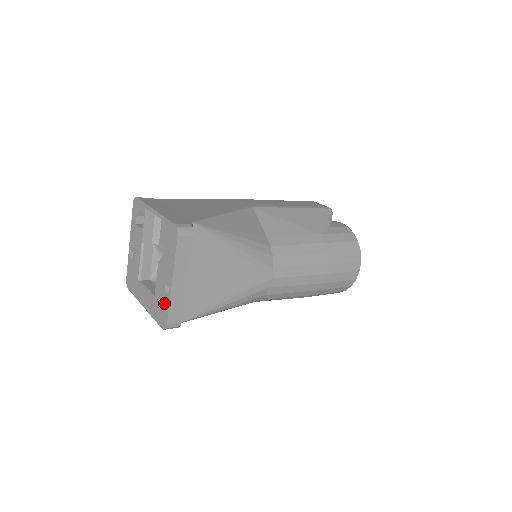
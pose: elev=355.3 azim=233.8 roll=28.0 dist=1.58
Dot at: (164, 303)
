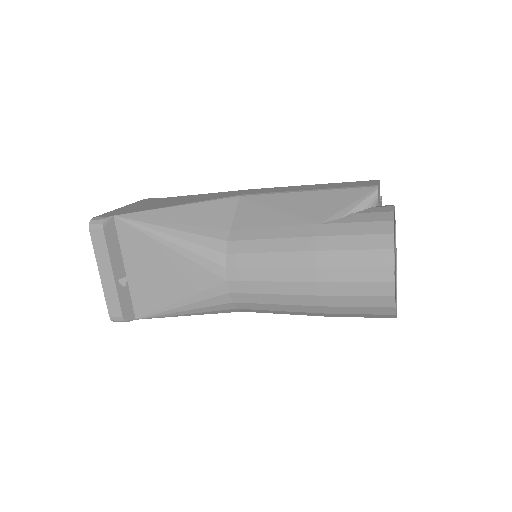
Dot at: occluded
